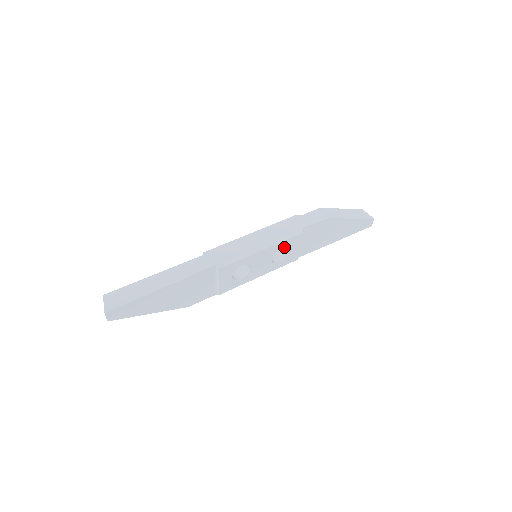
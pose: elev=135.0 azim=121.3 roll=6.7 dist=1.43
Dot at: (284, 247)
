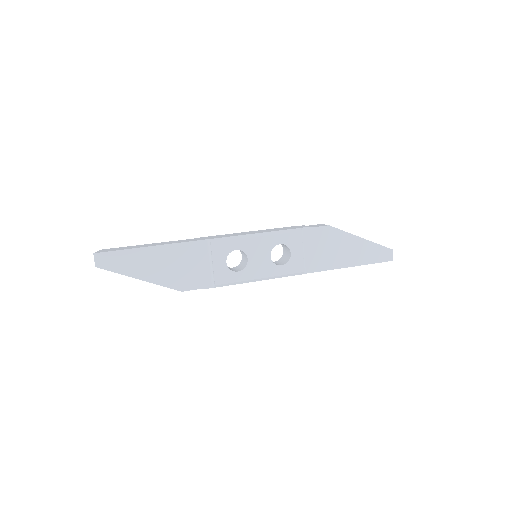
Dot at: occluded
